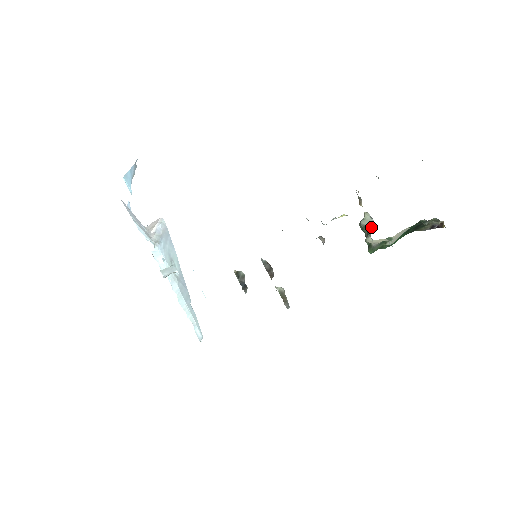
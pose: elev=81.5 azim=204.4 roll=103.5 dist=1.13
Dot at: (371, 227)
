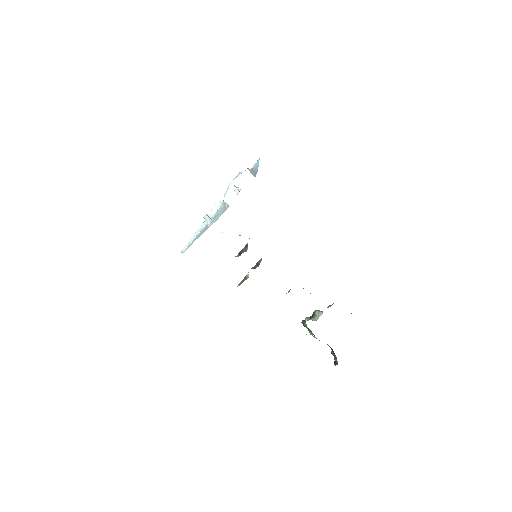
Dot at: (315, 319)
